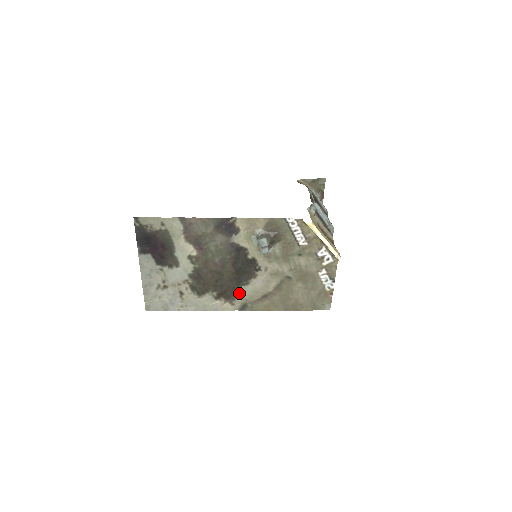
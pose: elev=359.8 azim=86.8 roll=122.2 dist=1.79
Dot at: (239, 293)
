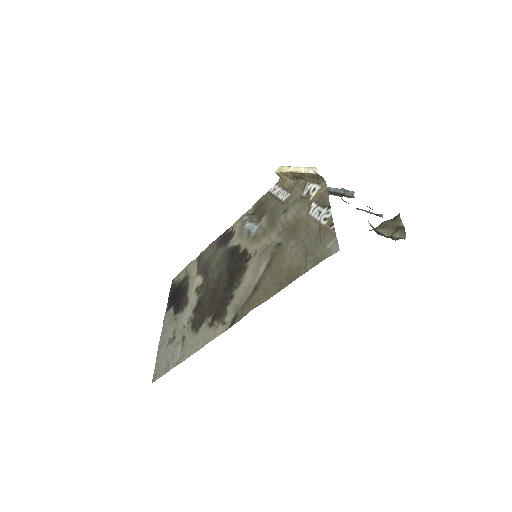
Dot at: (231, 302)
